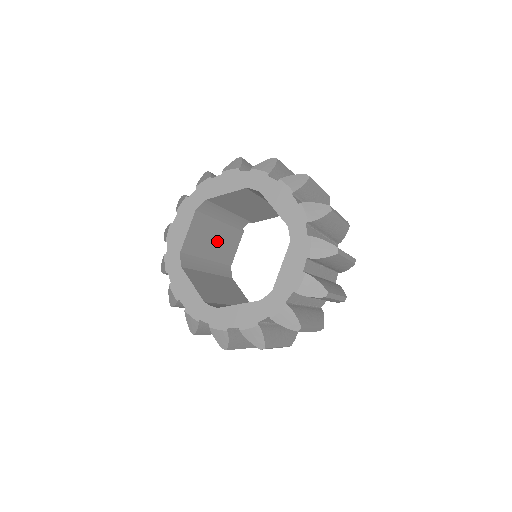
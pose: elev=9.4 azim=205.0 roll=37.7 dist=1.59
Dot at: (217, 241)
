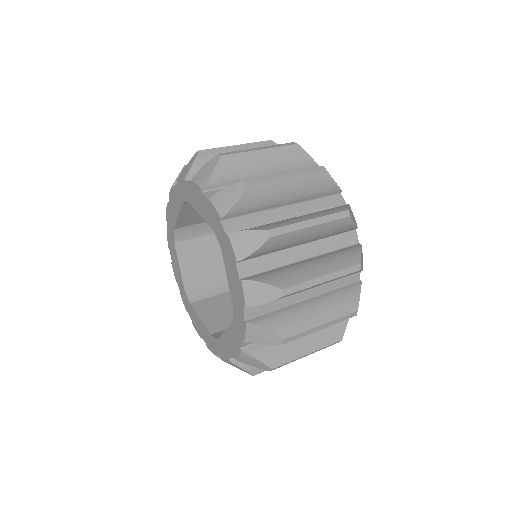
Dot at: occluded
